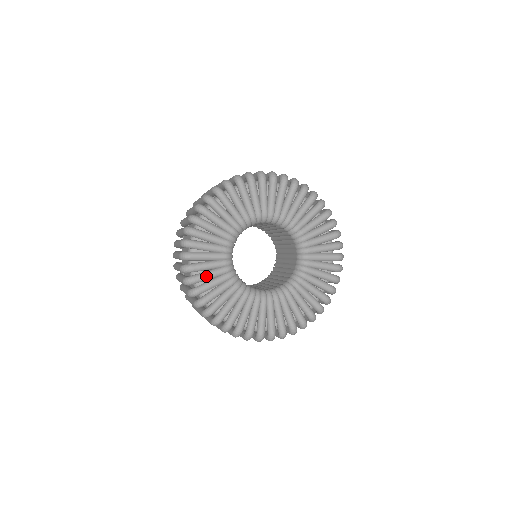
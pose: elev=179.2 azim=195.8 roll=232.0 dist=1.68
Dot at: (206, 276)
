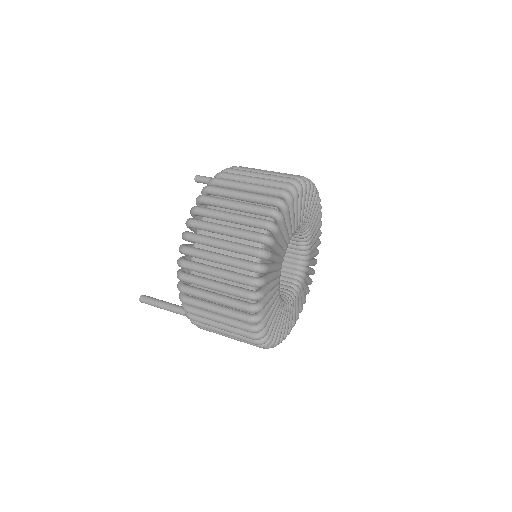
Dot at: occluded
